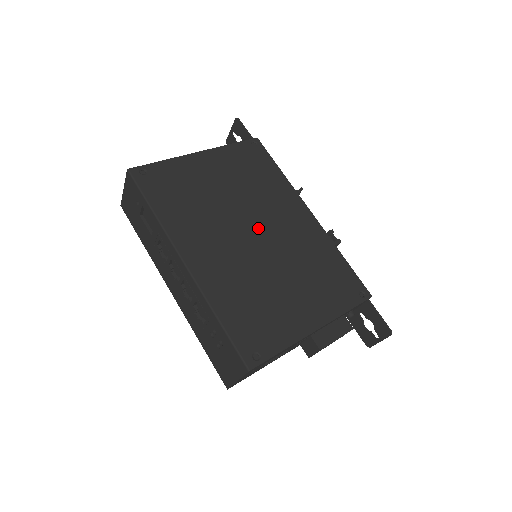
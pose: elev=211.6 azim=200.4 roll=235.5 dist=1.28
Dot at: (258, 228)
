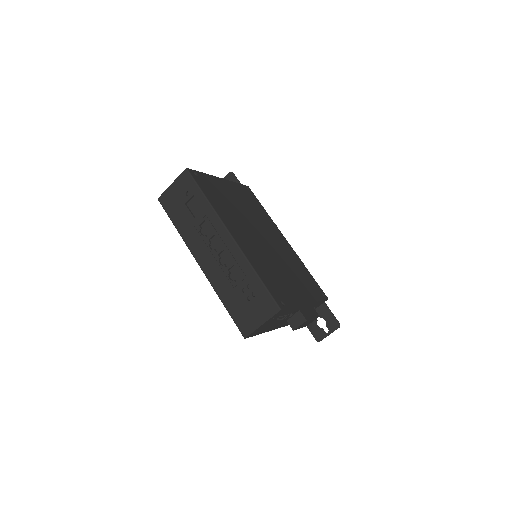
Dot at: (263, 235)
